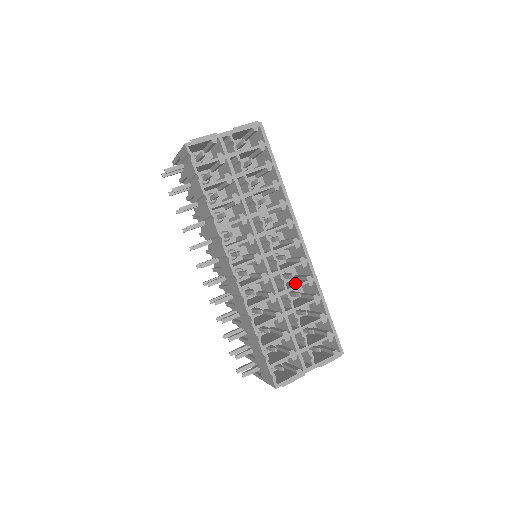
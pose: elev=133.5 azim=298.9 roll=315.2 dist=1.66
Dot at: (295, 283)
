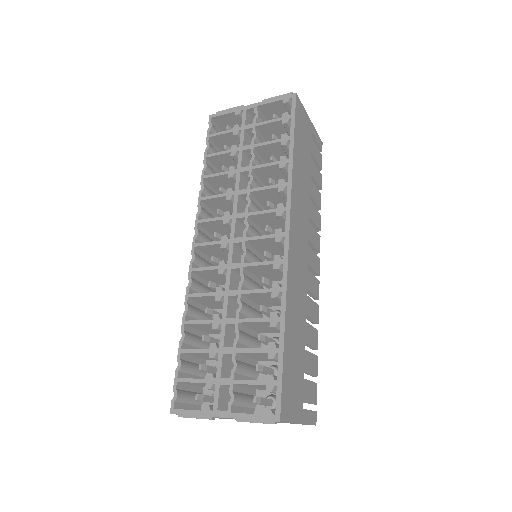
Dot at: occluded
